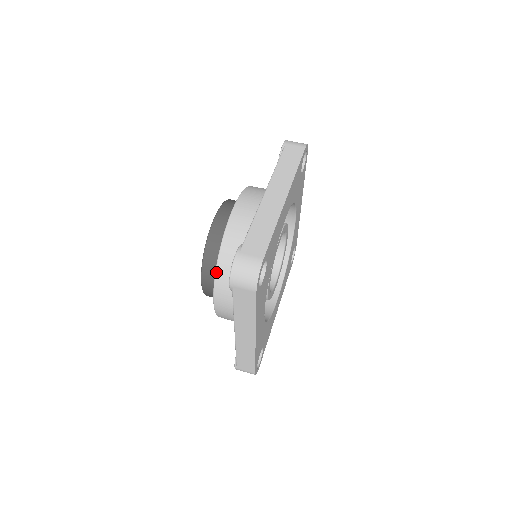
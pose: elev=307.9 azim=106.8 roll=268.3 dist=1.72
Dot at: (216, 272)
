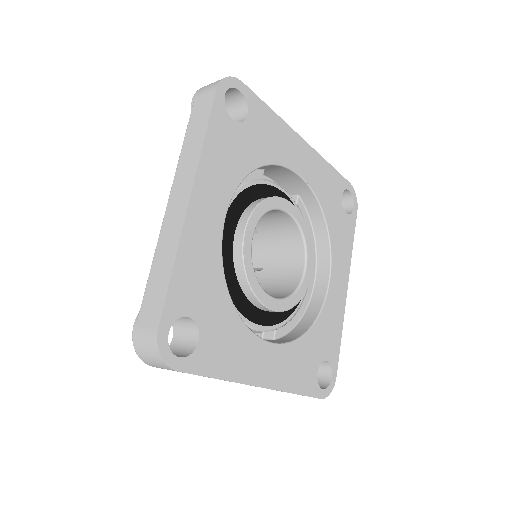
Dot at: occluded
